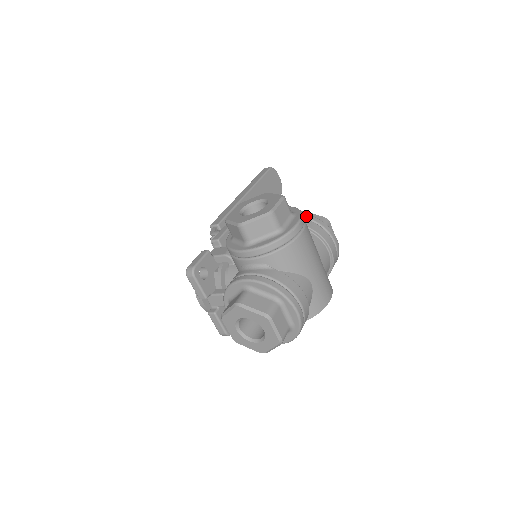
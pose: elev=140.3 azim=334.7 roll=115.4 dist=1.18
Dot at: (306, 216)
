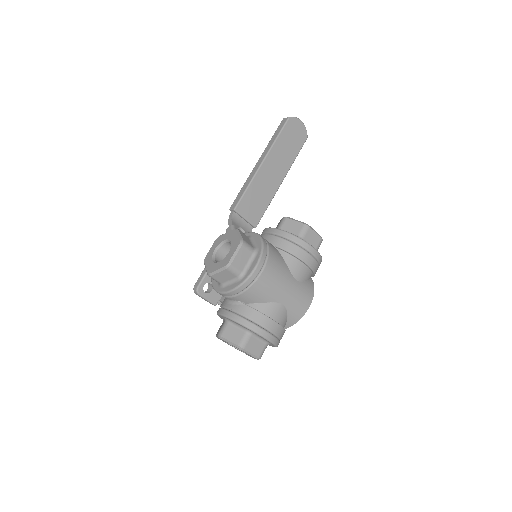
Dot at: (281, 233)
